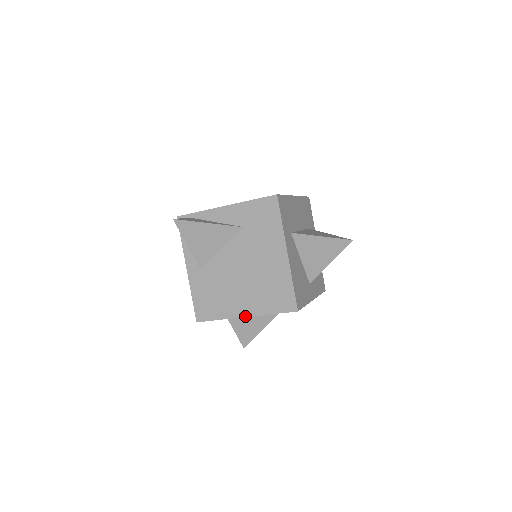
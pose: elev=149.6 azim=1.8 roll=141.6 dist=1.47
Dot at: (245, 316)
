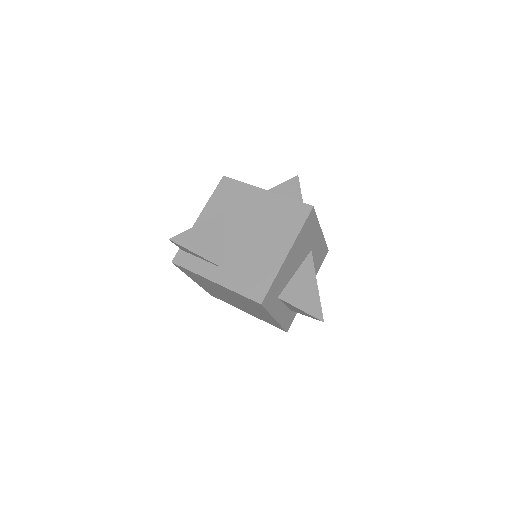
Dot at: (287, 253)
